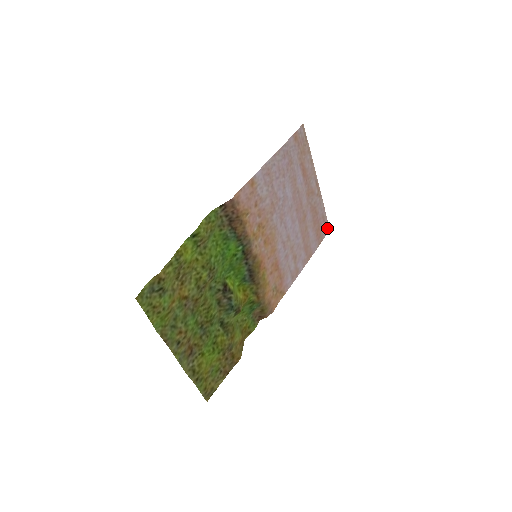
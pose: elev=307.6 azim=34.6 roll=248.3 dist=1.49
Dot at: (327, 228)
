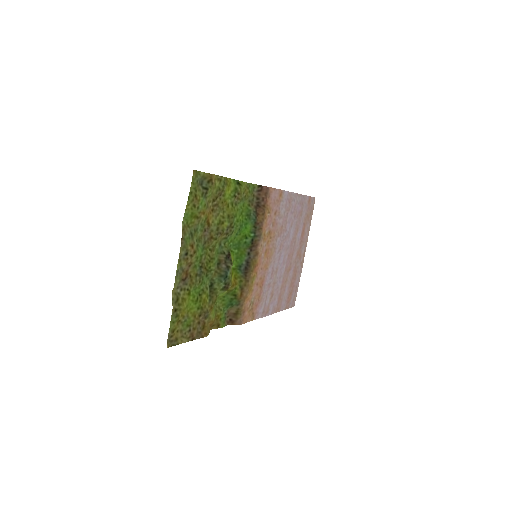
Dot at: (294, 302)
